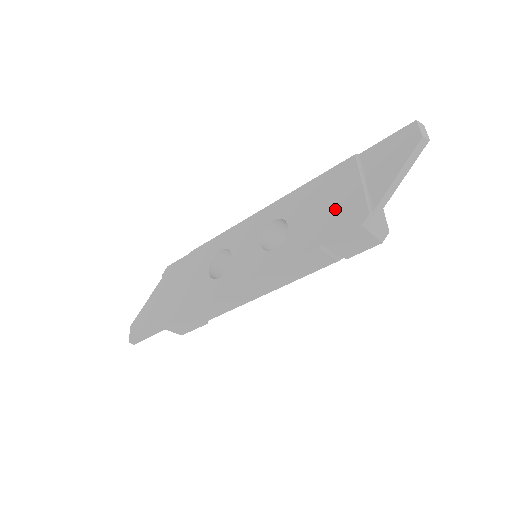
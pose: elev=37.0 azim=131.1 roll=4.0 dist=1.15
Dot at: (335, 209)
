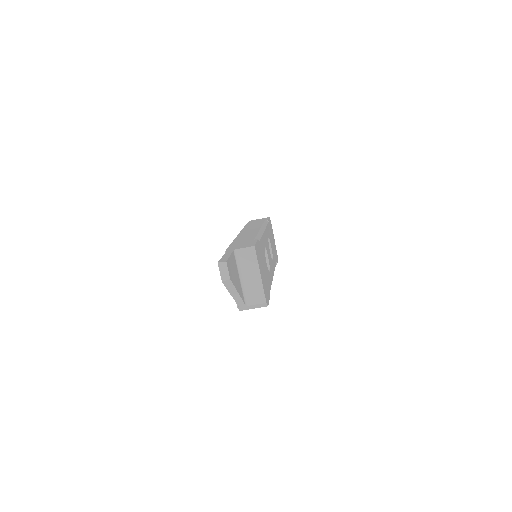
Dot at: occluded
